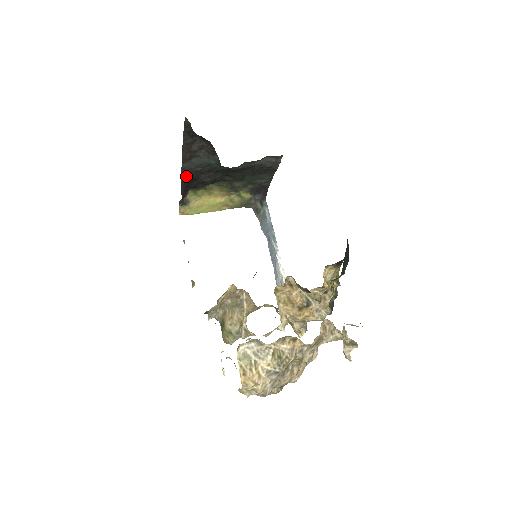
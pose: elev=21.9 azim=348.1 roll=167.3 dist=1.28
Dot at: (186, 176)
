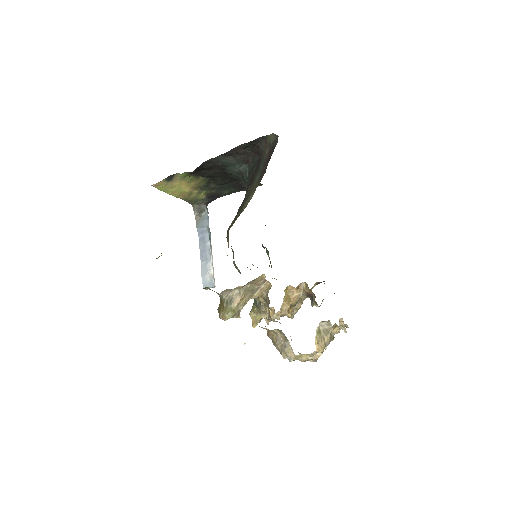
Dot at: (206, 163)
